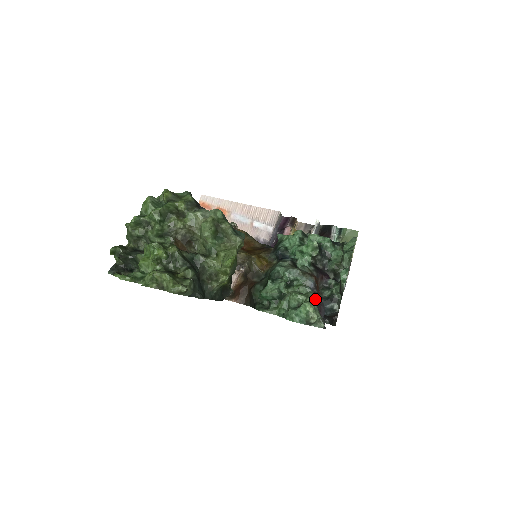
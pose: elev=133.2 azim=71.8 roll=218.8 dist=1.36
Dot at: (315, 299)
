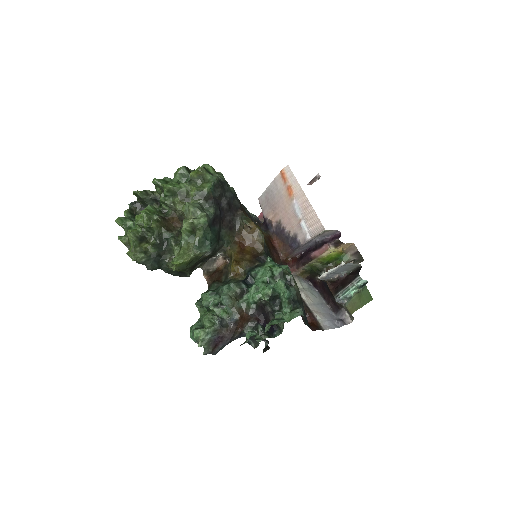
Dot at: (210, 334)
